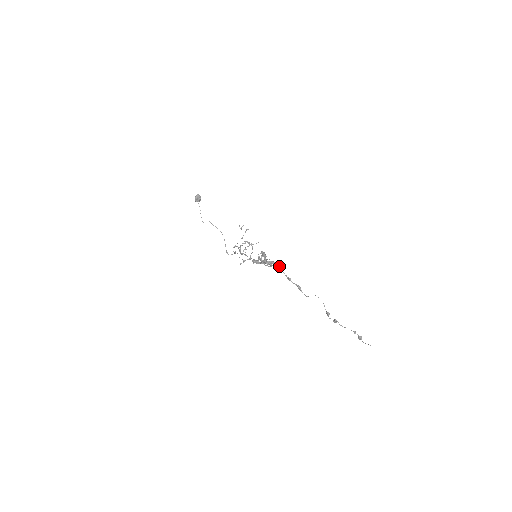
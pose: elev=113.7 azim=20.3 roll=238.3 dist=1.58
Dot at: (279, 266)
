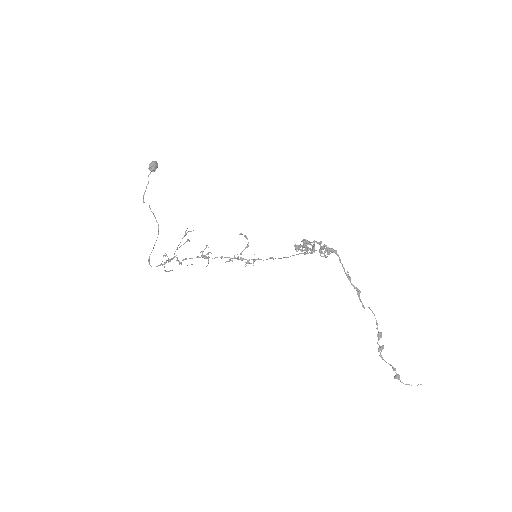
Dot at: occluded
